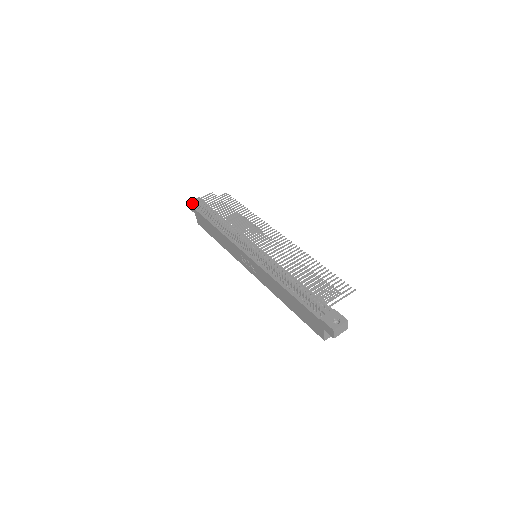
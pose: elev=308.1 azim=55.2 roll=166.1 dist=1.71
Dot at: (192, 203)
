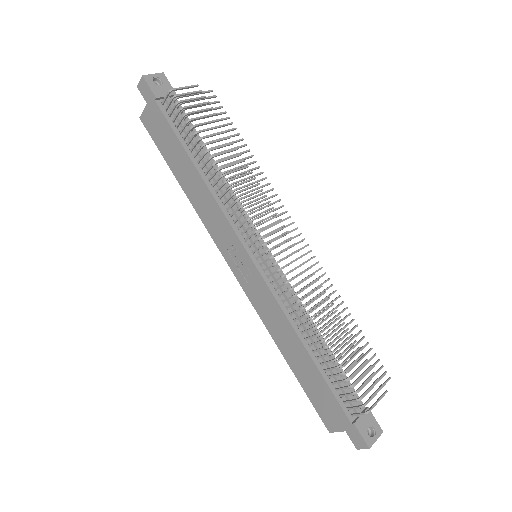
Dot at: (150, 82)
